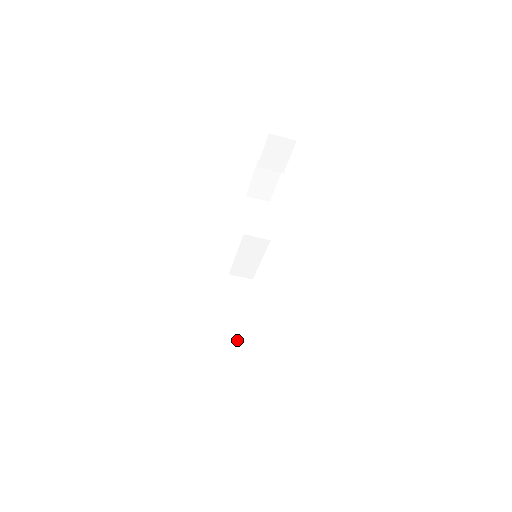
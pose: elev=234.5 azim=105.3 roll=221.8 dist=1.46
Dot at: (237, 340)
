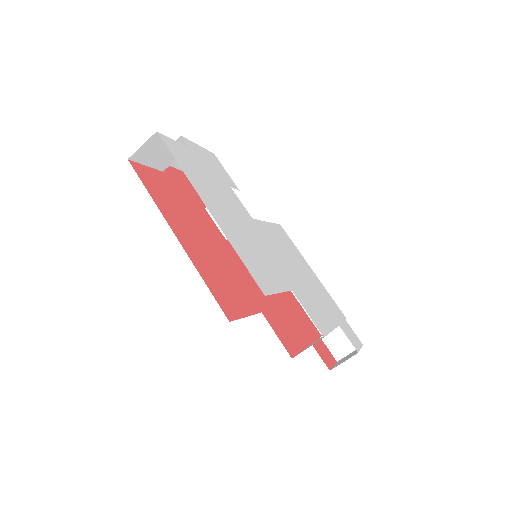
Dot at: occluded
